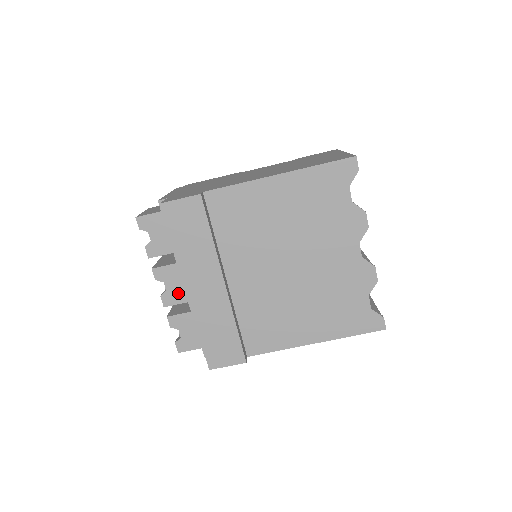
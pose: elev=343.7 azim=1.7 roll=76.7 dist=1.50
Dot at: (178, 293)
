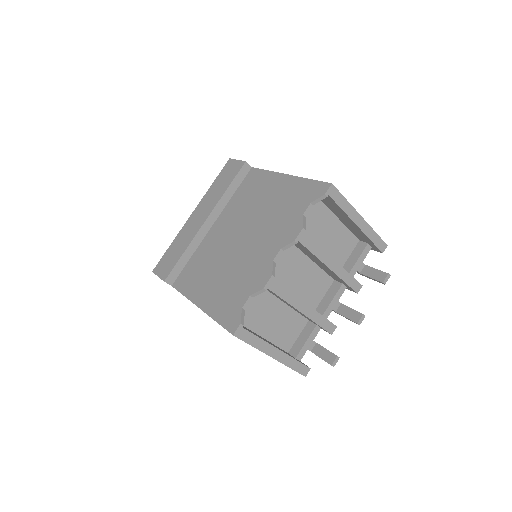
Dot at: occluded
